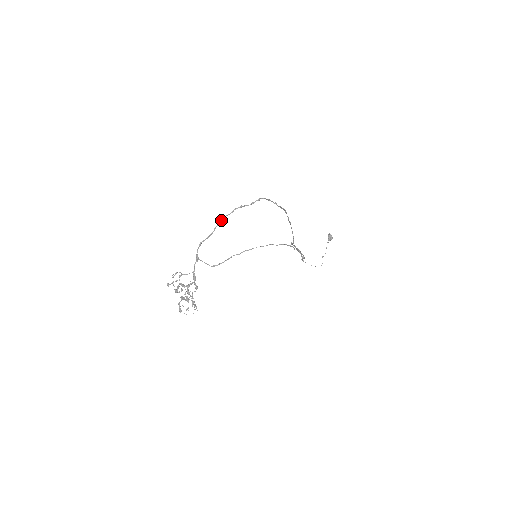
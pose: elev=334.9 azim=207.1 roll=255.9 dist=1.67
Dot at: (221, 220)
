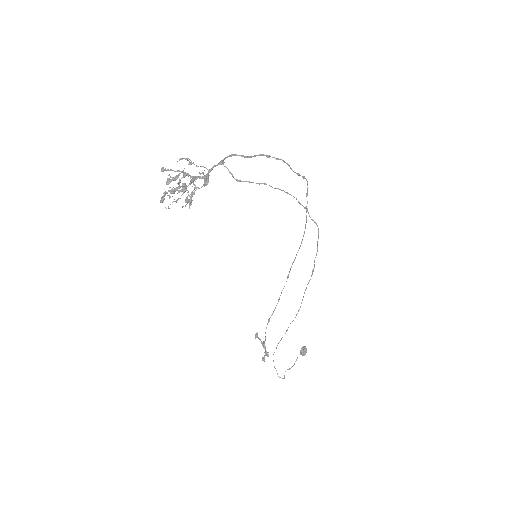
Dot at: (265, 155)
